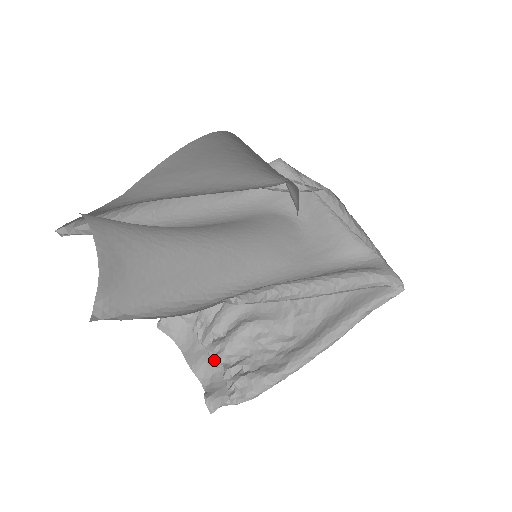
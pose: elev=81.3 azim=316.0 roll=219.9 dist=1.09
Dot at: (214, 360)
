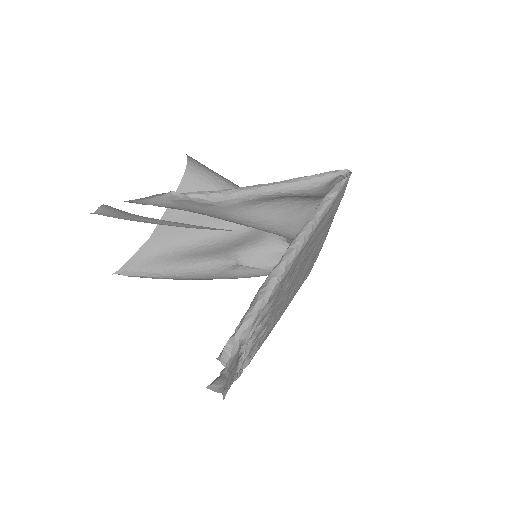
Dot at: occluded
